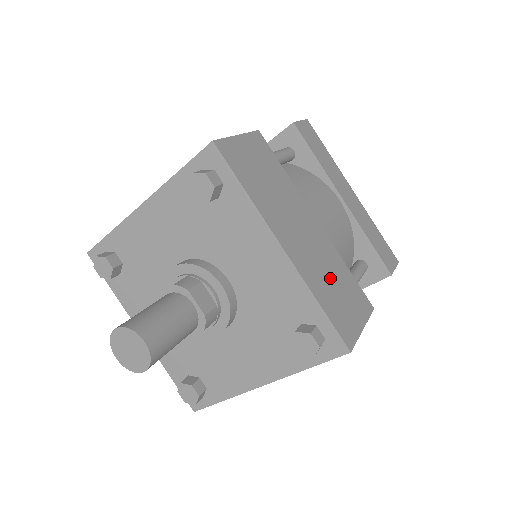
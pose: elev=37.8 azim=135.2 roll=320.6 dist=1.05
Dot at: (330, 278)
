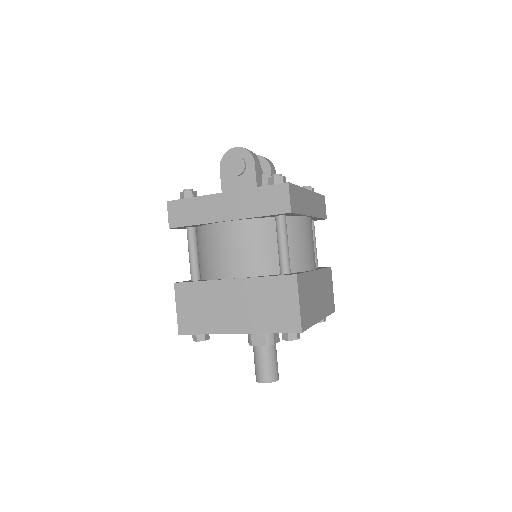
Dot at: (326, 293)
